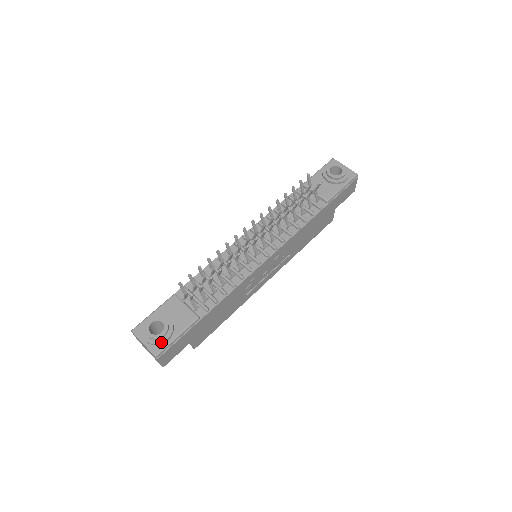
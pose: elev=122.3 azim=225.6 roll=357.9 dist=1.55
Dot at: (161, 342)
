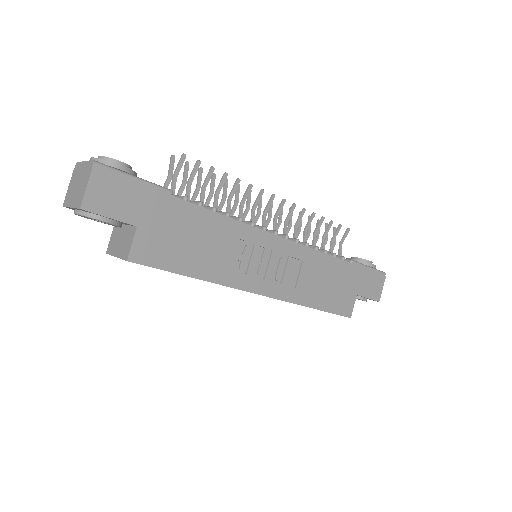
Dot at: (113, 162)
